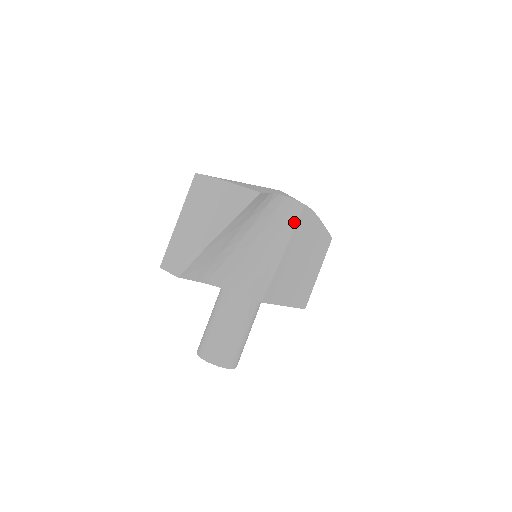
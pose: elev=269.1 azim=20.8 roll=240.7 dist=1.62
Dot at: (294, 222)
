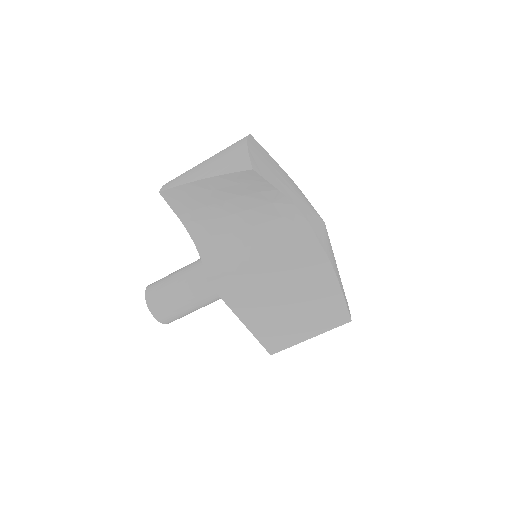
Dot at: (294, 246)
